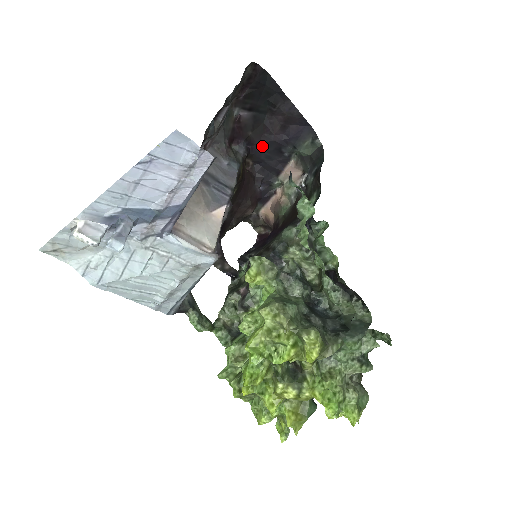
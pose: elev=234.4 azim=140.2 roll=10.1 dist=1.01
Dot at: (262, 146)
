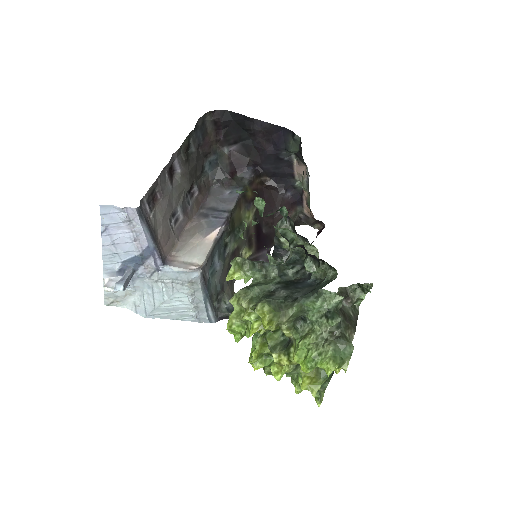
Dot at: (265, 163)
